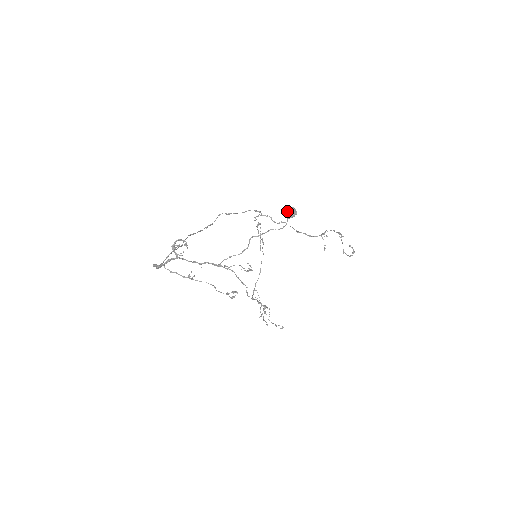
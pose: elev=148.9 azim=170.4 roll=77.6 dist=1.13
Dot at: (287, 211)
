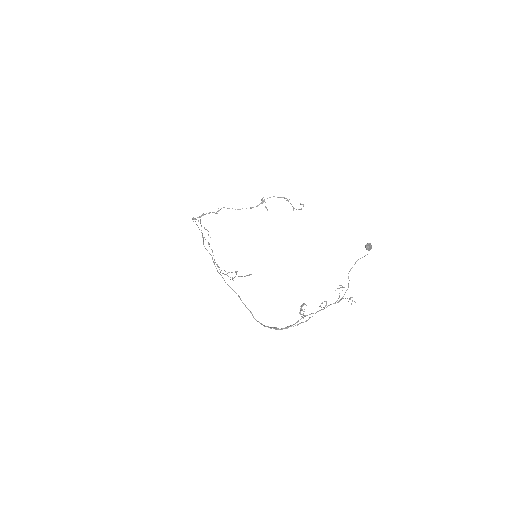
Dot at: (369, 248)
